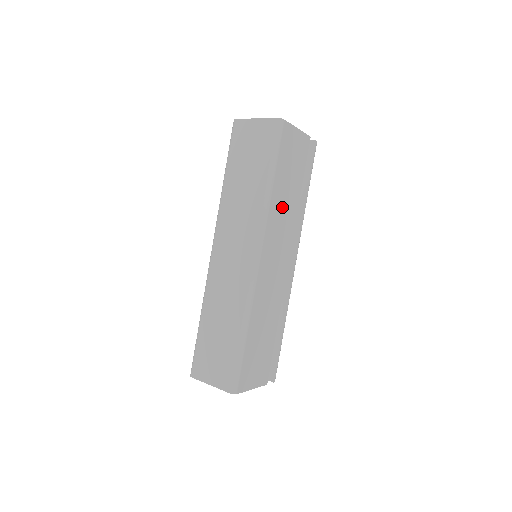
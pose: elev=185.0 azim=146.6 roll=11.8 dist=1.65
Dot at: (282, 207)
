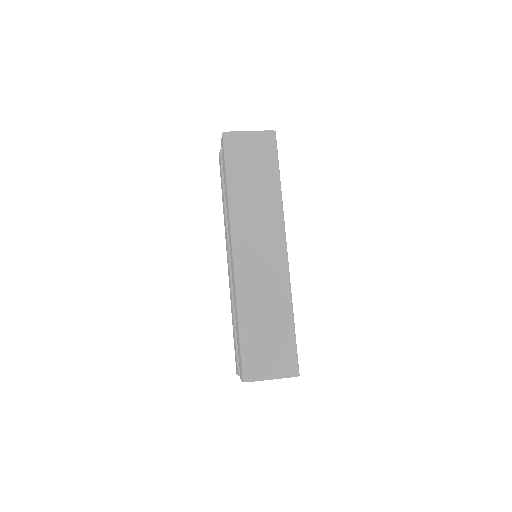
Dot at: occluded
